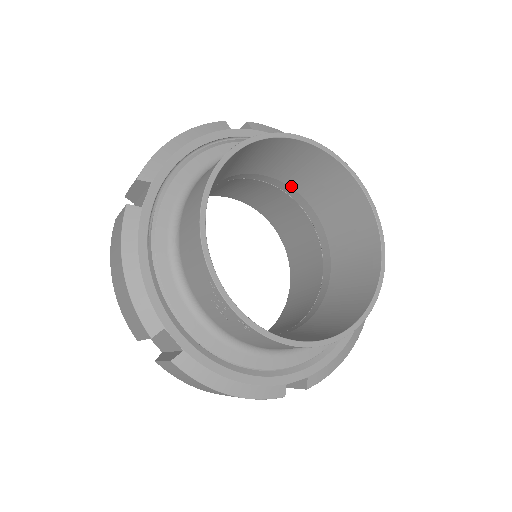
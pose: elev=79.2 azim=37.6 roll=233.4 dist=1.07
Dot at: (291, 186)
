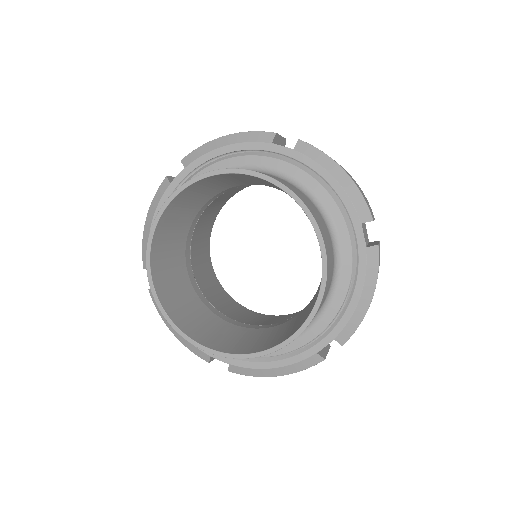
Dot at: occluded
